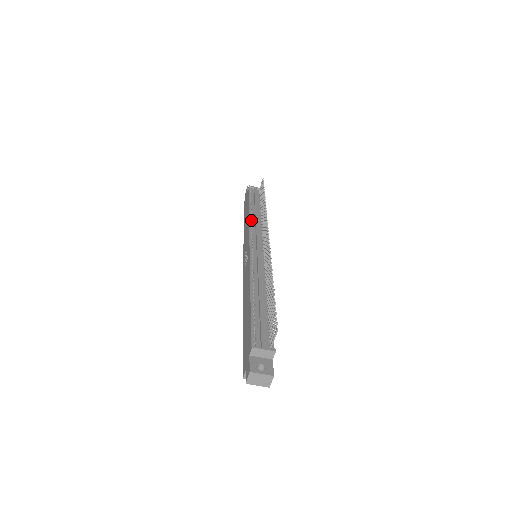
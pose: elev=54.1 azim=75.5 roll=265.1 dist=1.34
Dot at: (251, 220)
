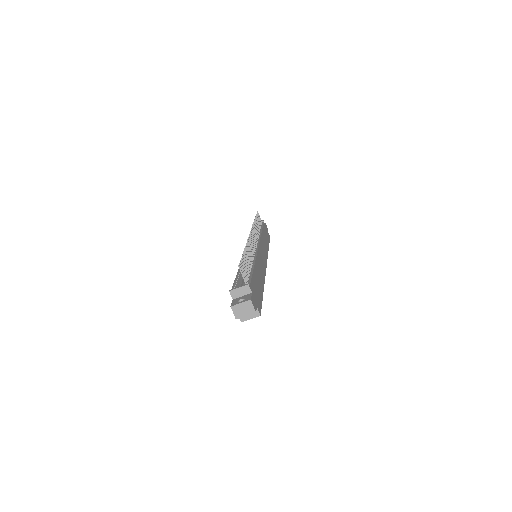
Dot at: occluded
